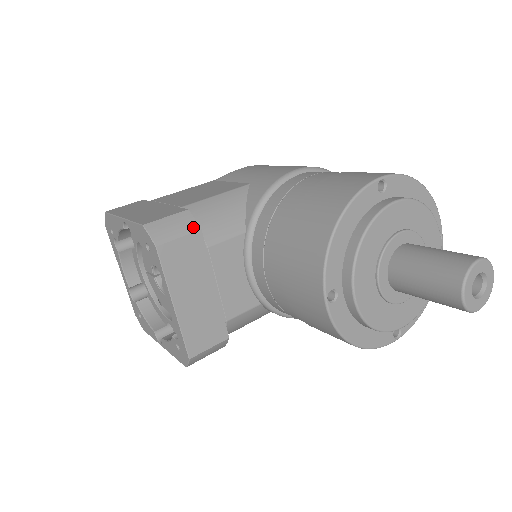
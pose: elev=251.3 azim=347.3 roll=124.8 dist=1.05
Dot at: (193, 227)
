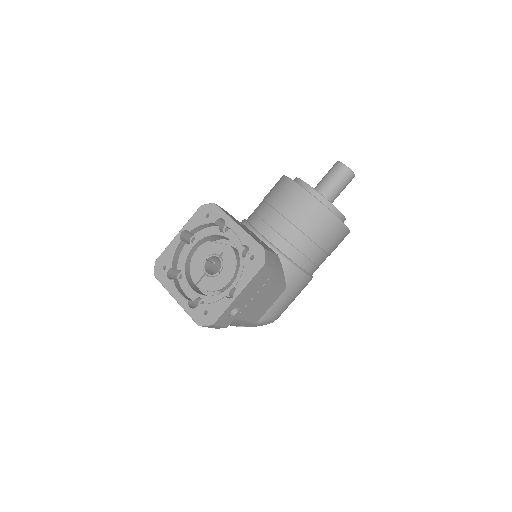
Dot at: occluded
